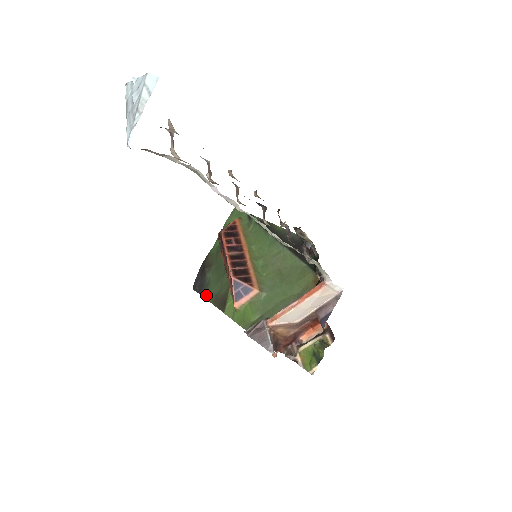
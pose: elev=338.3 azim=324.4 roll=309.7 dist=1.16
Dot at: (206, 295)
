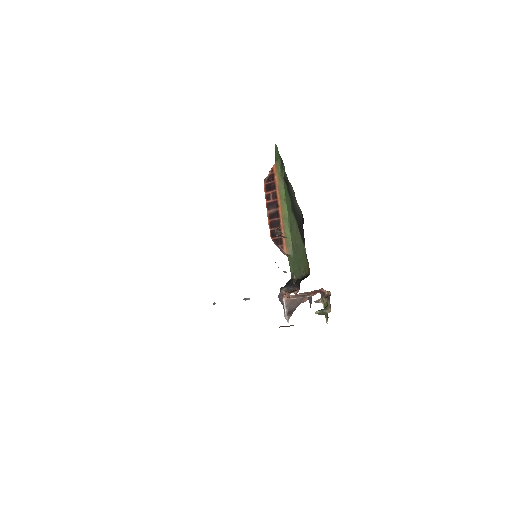
Dot at: occluded
